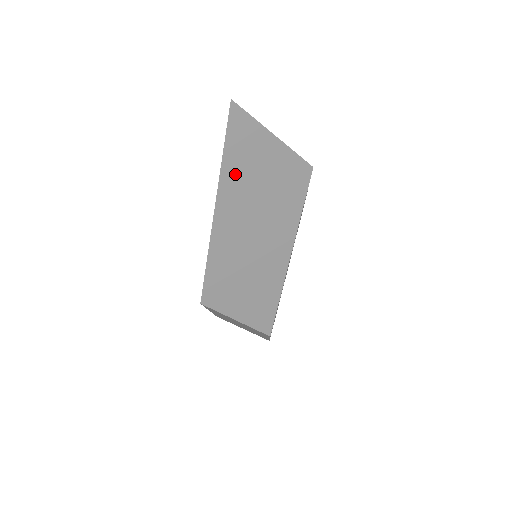
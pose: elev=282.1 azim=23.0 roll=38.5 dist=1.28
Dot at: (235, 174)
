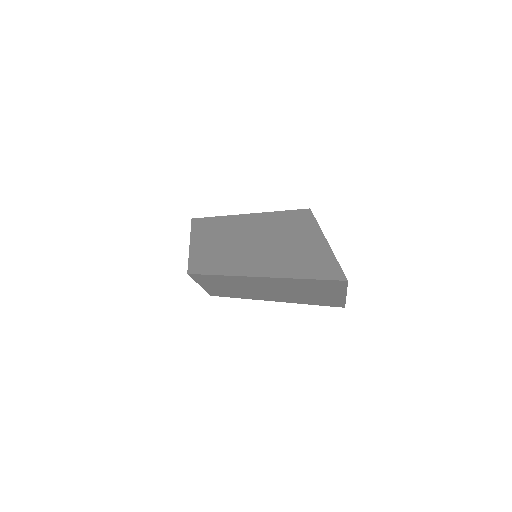
Dot at: (296, 283)
